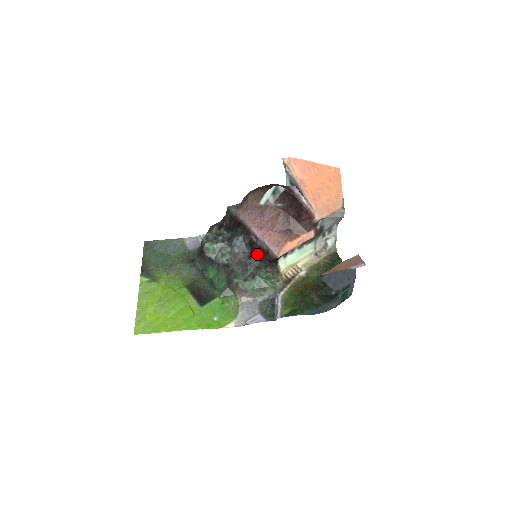
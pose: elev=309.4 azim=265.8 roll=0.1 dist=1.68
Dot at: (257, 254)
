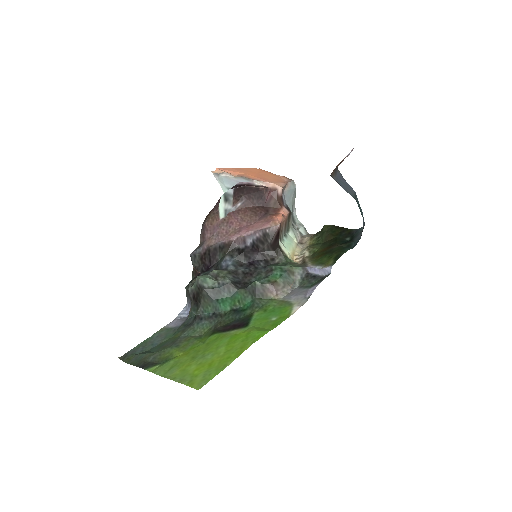
Dot at: (255, 254)
